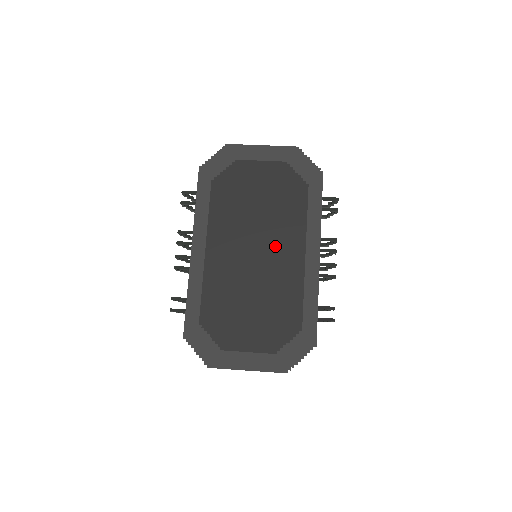
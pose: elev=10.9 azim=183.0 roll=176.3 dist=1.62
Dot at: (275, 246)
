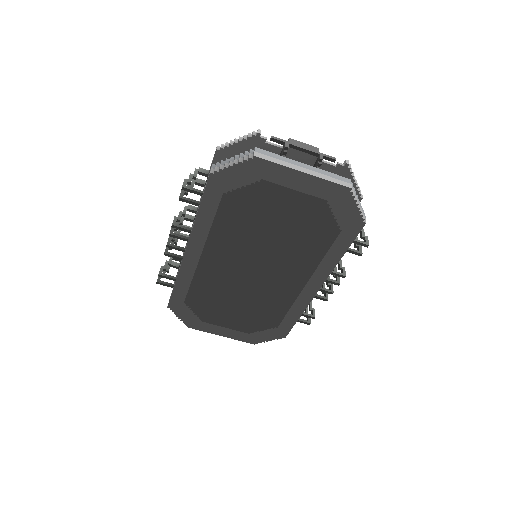
Dot at: (277, 271)
